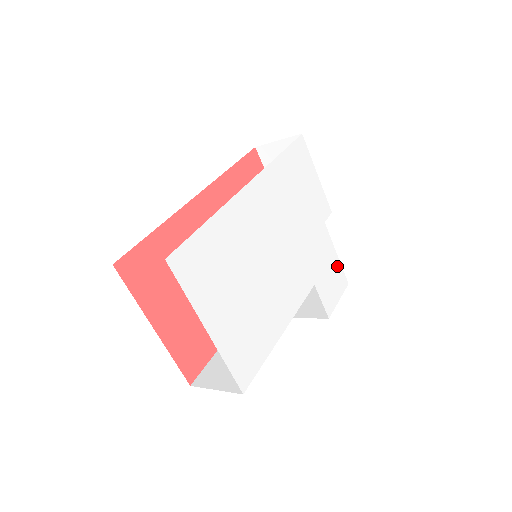
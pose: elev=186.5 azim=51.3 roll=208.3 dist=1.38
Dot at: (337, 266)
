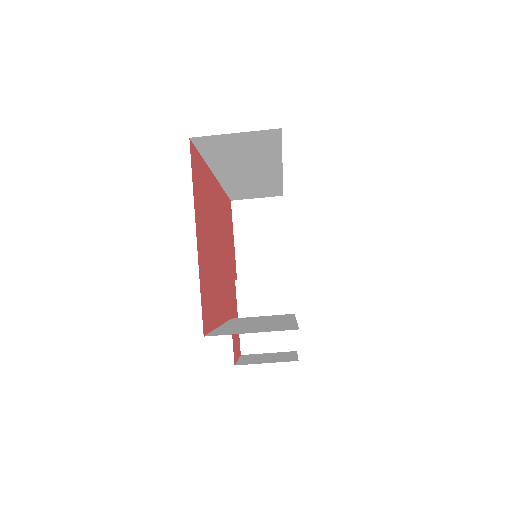
Dot at: occluded
